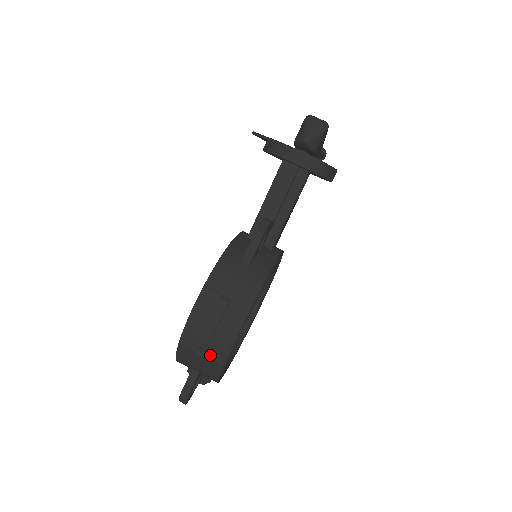
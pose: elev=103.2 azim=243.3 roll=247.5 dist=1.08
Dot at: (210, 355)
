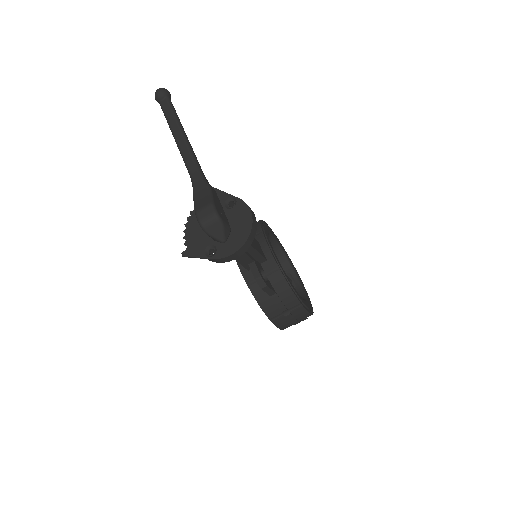
Dot at: occluded
